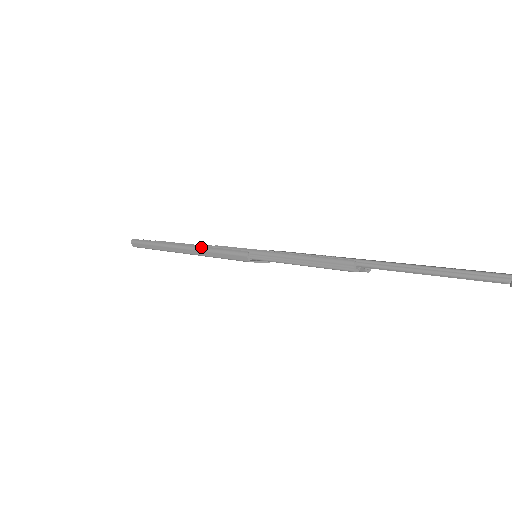
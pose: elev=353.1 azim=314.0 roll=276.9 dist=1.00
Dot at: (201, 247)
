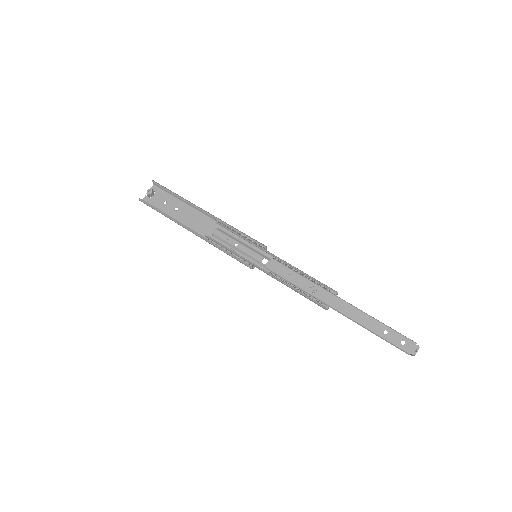
Dot at: (211, 244)
